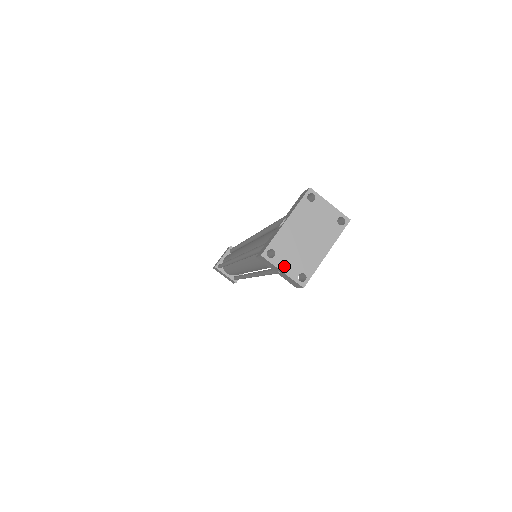
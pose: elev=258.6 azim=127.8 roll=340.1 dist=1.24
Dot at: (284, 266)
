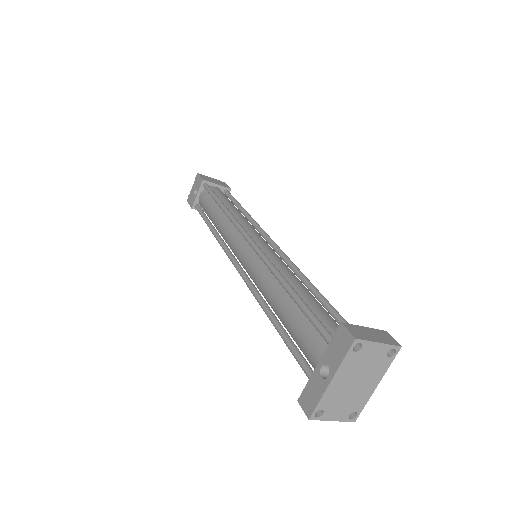
Dot at: (334, 416)
